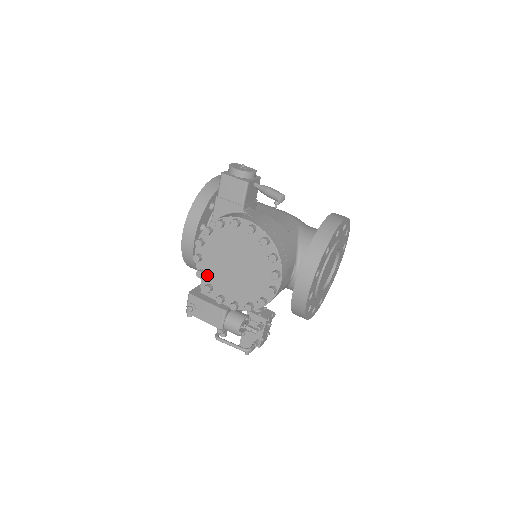
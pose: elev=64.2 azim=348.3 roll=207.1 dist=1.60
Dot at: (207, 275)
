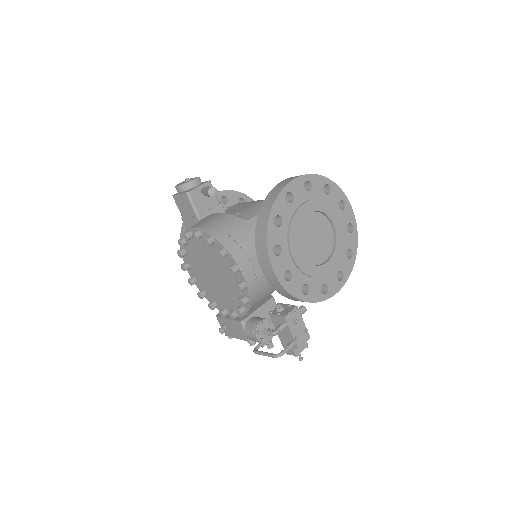
Dot at: (207, 294)
